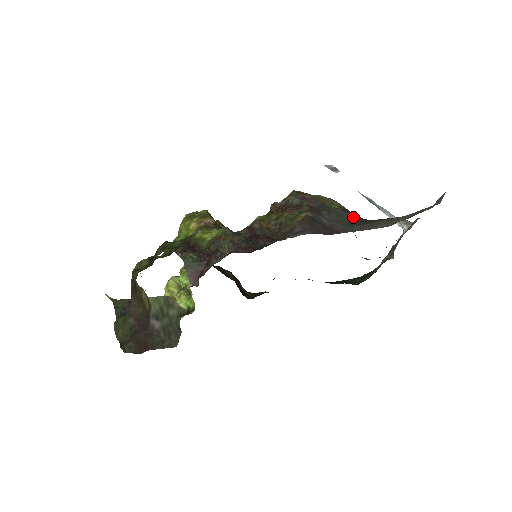
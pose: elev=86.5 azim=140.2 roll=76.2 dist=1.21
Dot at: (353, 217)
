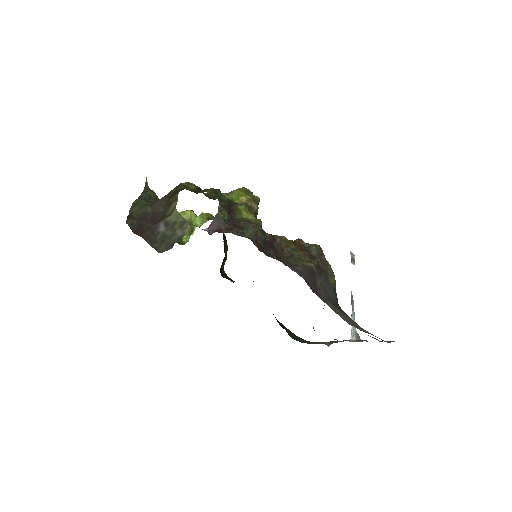
Dot at: (335, 297)
